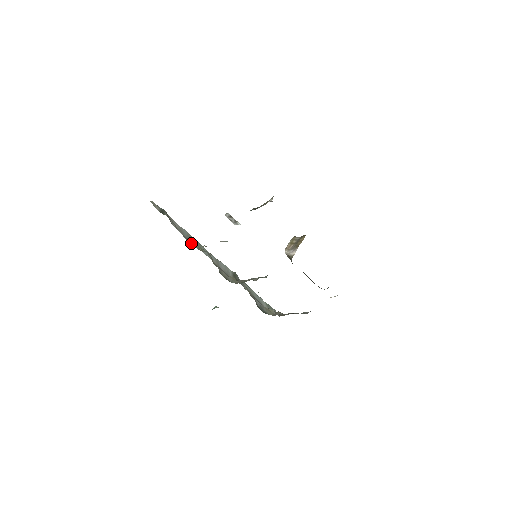
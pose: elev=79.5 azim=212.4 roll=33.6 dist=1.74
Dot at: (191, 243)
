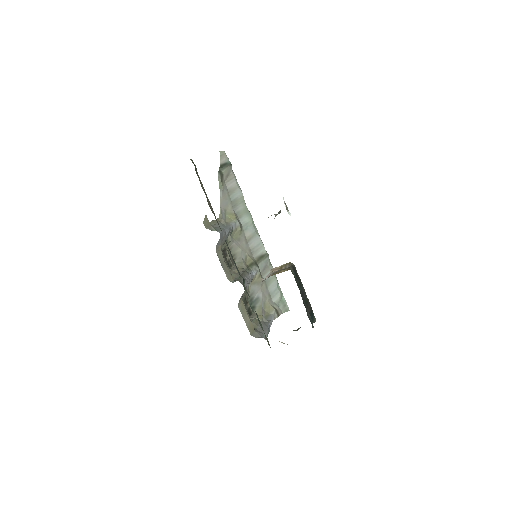
Dot at: (230, 207)
